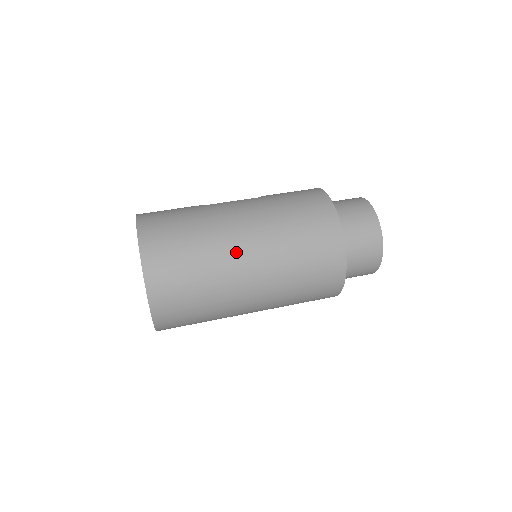
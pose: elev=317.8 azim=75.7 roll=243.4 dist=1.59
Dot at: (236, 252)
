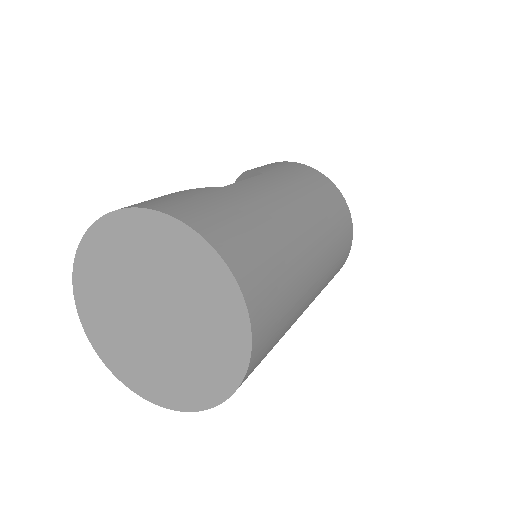
Dot at: (309, 257)
